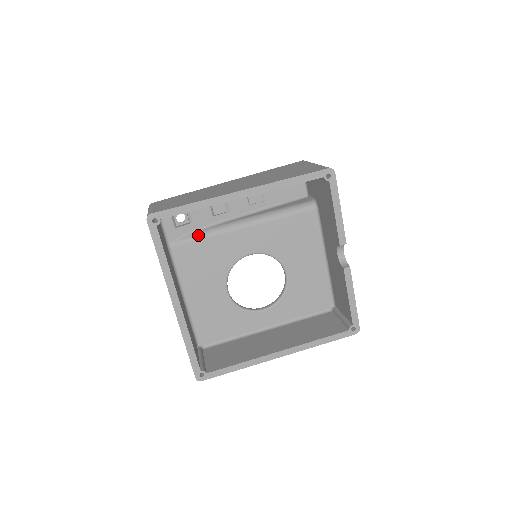
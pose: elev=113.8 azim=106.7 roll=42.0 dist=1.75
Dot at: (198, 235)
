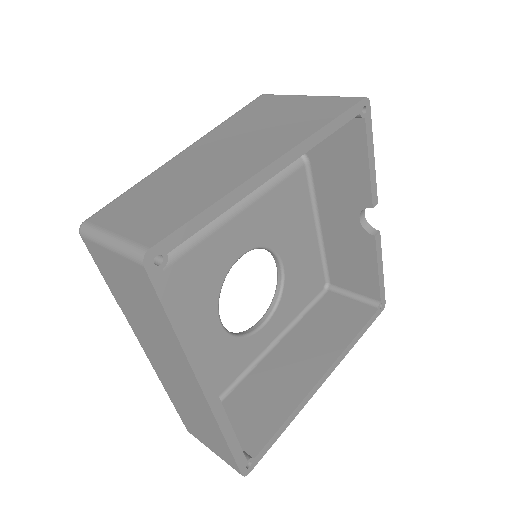
Dot at: (170, 253)
